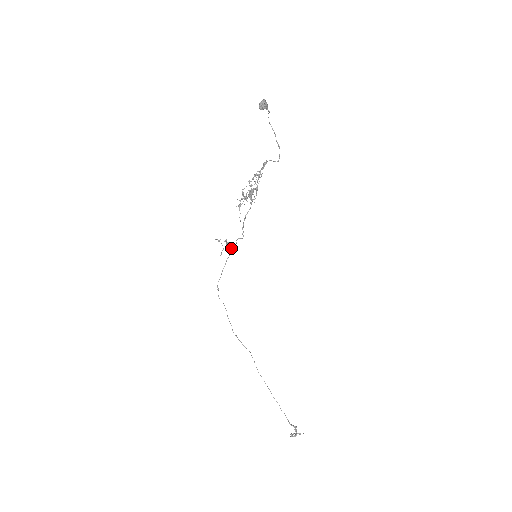
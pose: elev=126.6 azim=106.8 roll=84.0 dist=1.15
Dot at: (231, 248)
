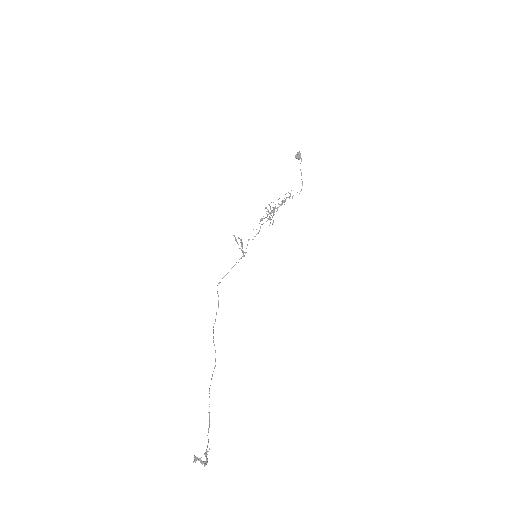
Dot at: (244, 252)
